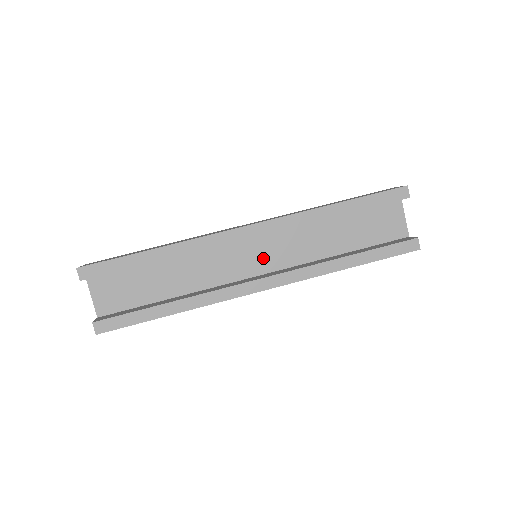
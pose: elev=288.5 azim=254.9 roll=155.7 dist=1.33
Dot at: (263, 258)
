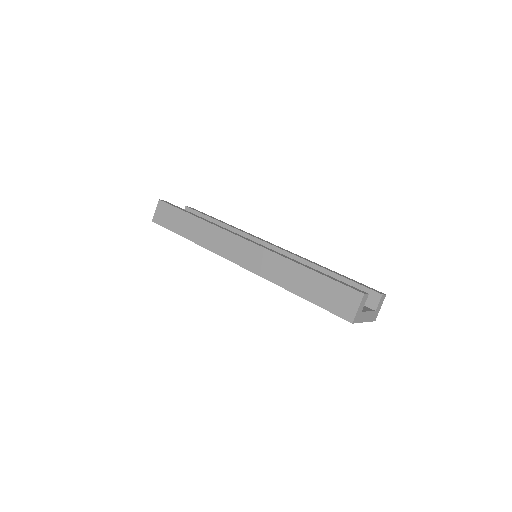
Dot at: occluded
